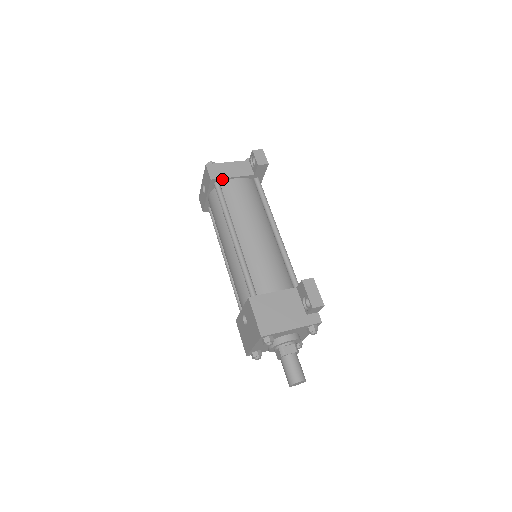
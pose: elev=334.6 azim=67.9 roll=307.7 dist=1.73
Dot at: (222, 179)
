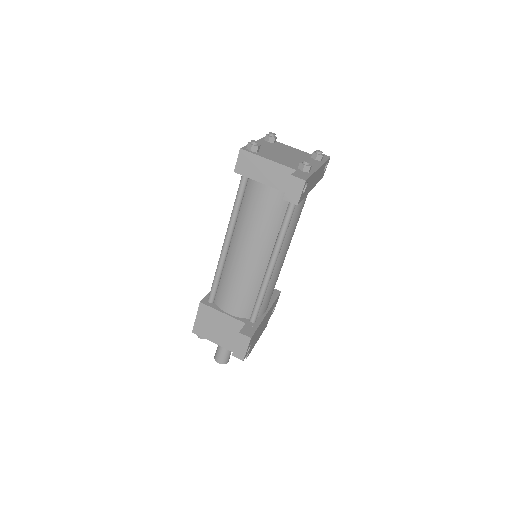
Dot at: (249, 177)
